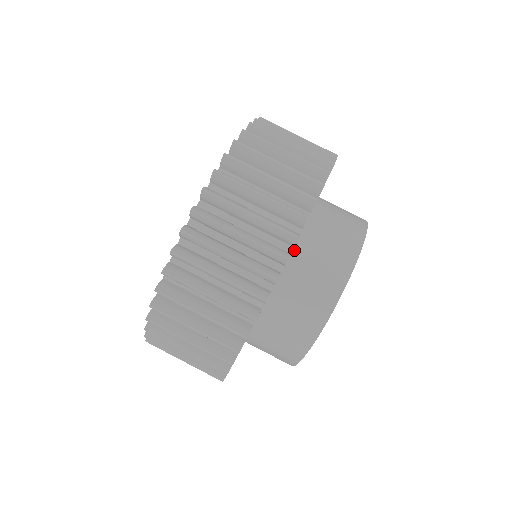
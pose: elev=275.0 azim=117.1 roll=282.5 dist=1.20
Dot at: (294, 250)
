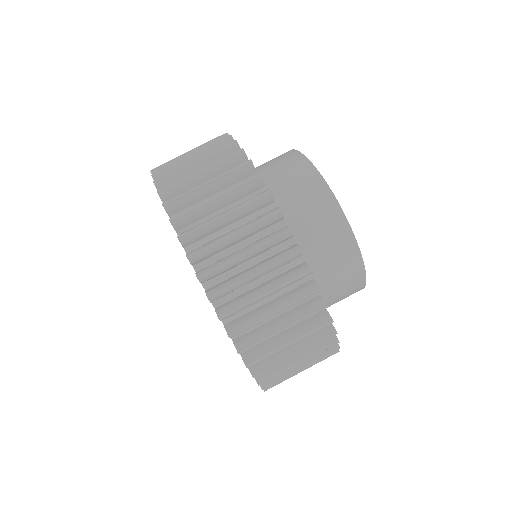
Dot at: occluded
